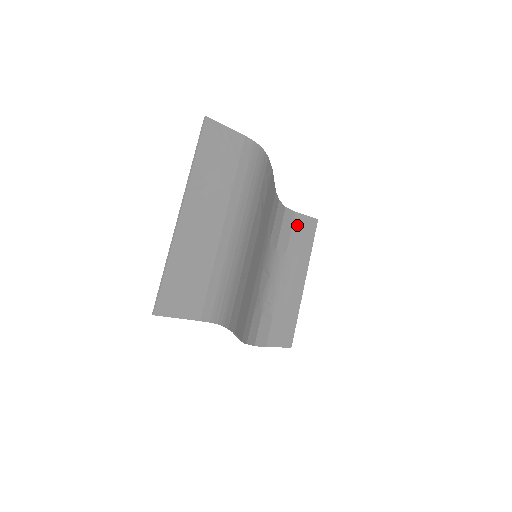
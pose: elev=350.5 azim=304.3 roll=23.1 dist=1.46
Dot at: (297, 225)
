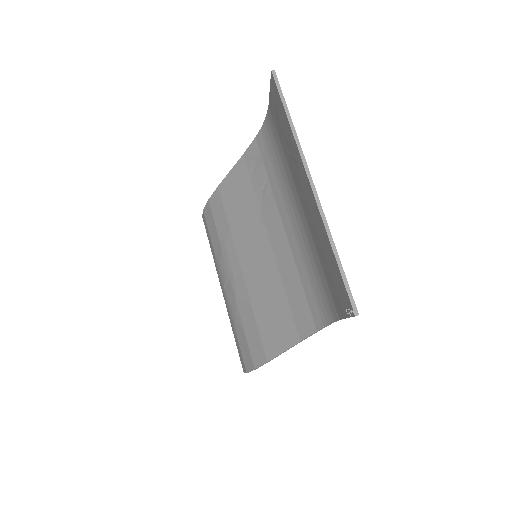
Dot at: occluded
